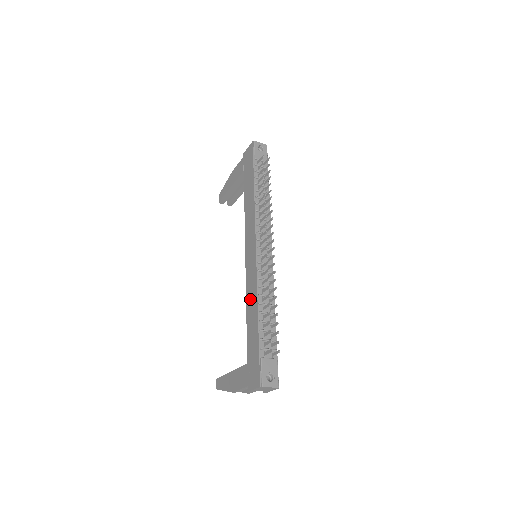
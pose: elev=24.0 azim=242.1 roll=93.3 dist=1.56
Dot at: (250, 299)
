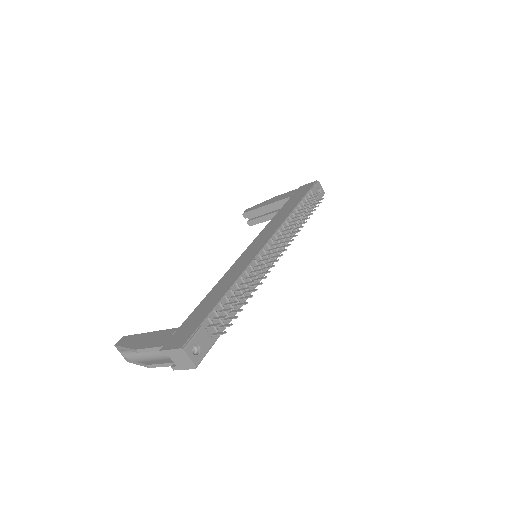
Dot at: (227, 278)
